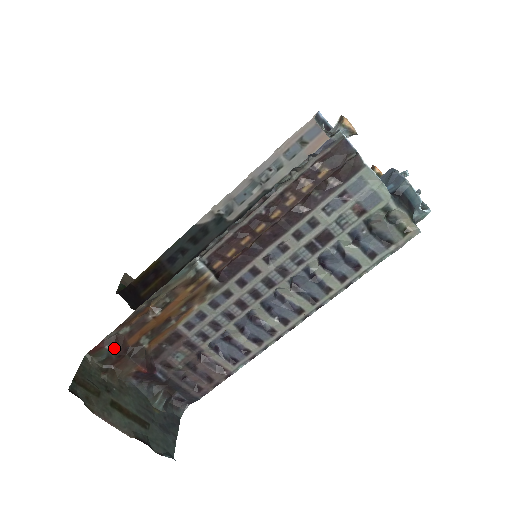
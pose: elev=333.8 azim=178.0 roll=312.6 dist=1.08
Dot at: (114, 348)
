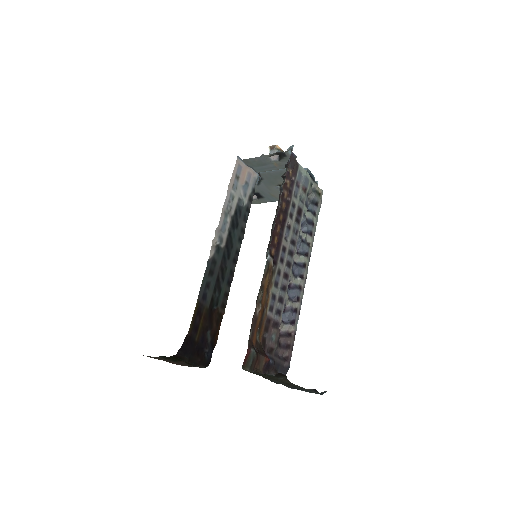
Dot at: (254, 349)
